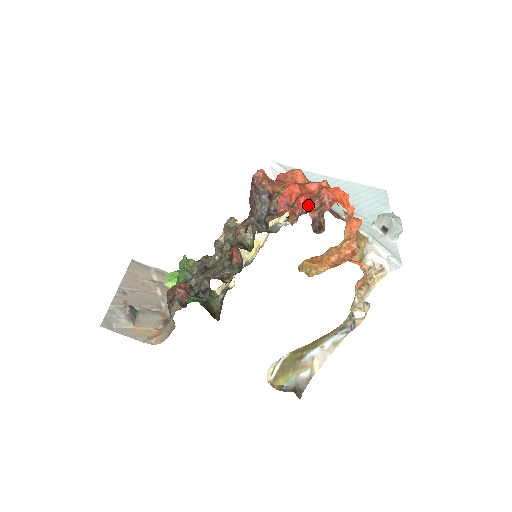
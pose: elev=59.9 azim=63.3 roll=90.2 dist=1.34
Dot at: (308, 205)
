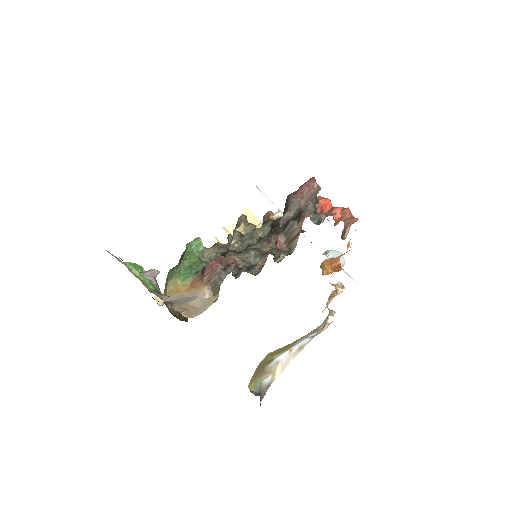
Dot at: (340, 216)
